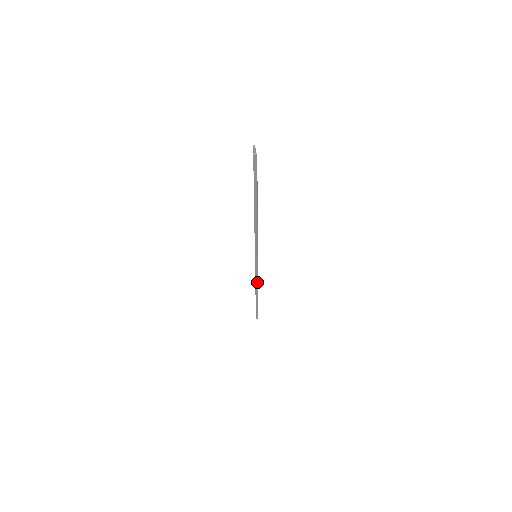
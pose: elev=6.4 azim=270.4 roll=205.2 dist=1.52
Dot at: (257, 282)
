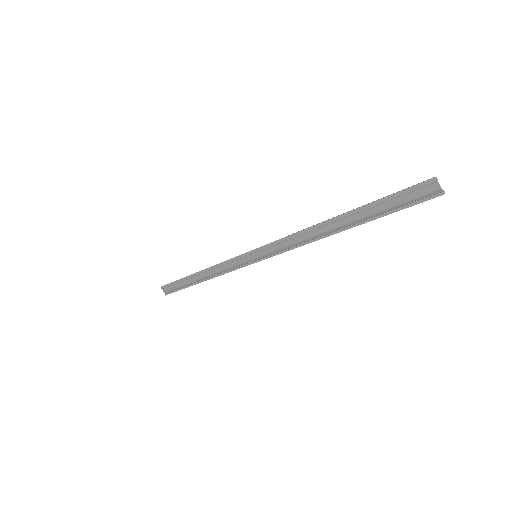
Dot at: (223, 274)
